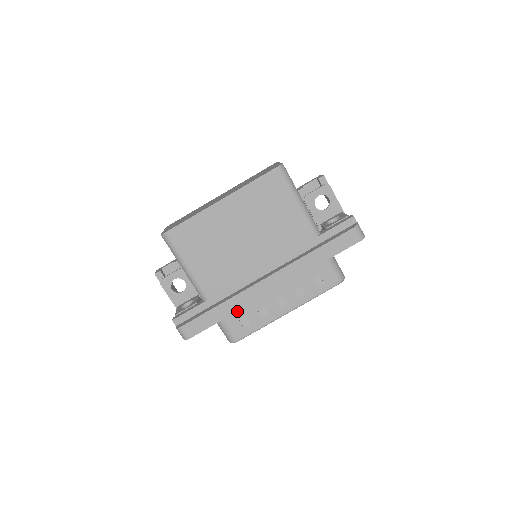
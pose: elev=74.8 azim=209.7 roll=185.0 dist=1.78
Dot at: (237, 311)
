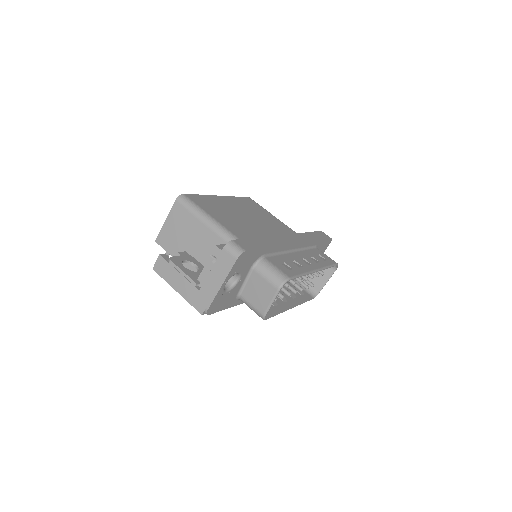
Dot at: (274, 256)
